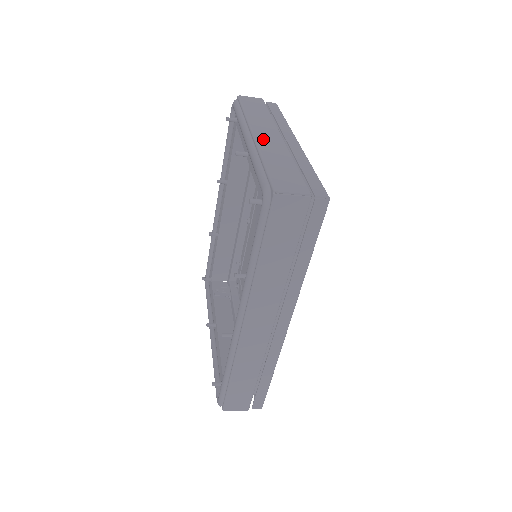
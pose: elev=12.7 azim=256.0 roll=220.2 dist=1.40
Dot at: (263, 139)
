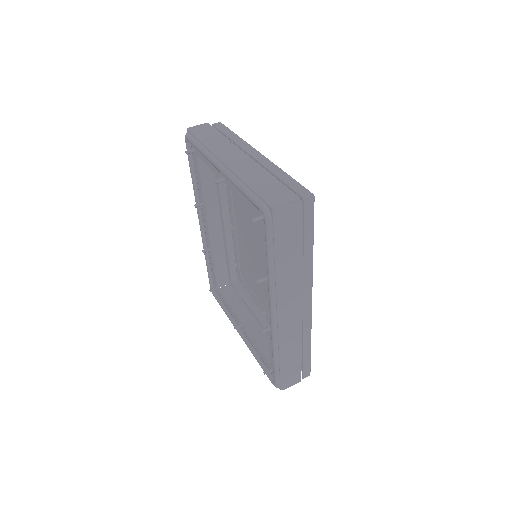
Dot at: (234, 163)
